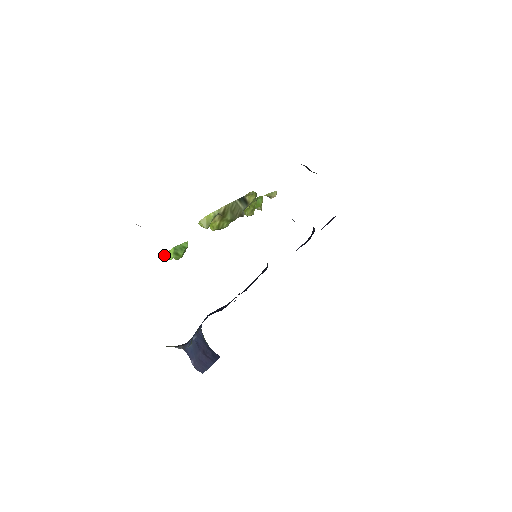
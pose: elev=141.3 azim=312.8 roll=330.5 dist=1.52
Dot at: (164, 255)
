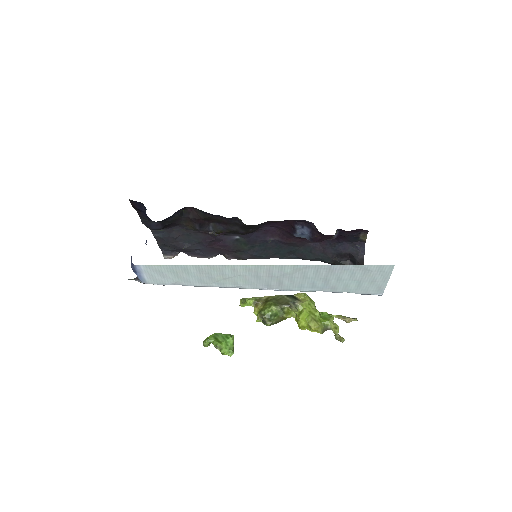
Dot at: (204, 341)
